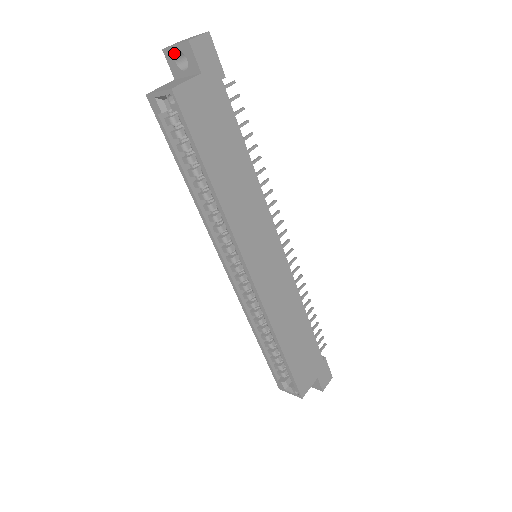
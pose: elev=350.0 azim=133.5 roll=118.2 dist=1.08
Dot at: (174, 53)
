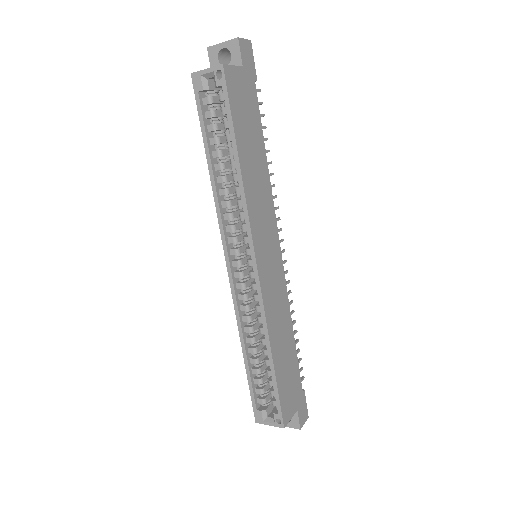
Dot at: (219, 50)
